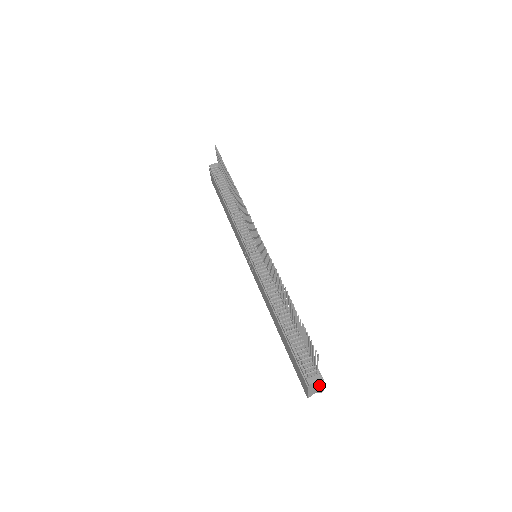
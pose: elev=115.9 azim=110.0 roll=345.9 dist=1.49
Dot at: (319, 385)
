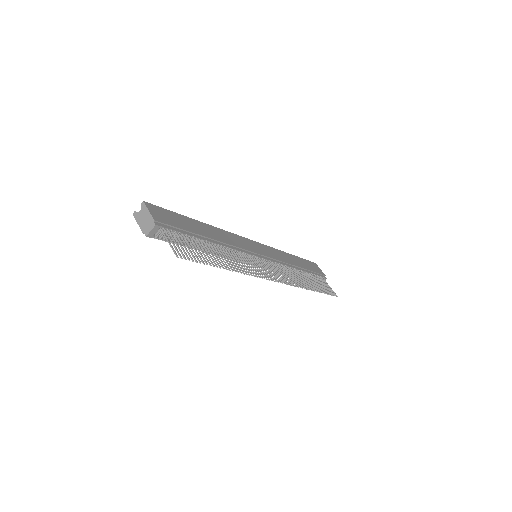
Dot at: occluded
